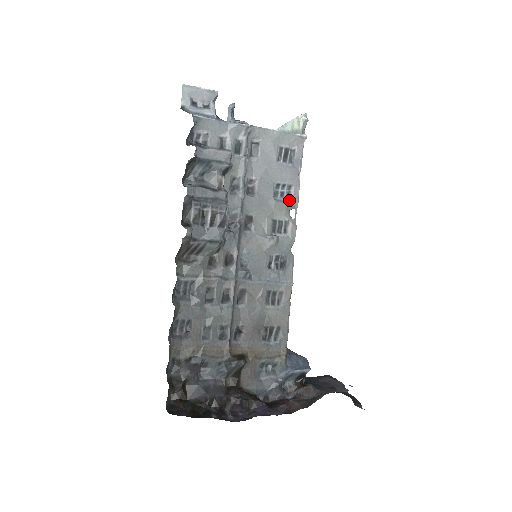
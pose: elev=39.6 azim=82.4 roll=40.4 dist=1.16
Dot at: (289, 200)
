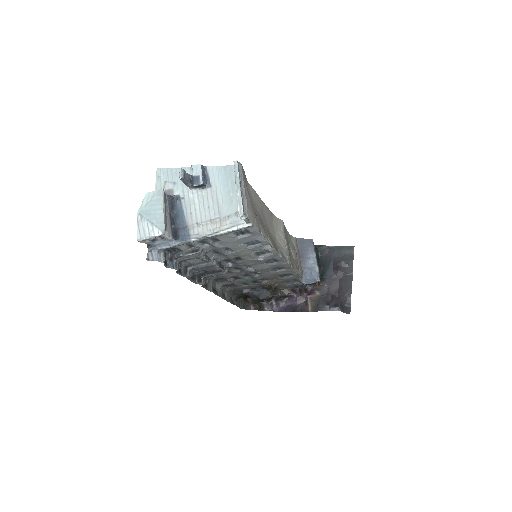
Dot at: (261, 244)
